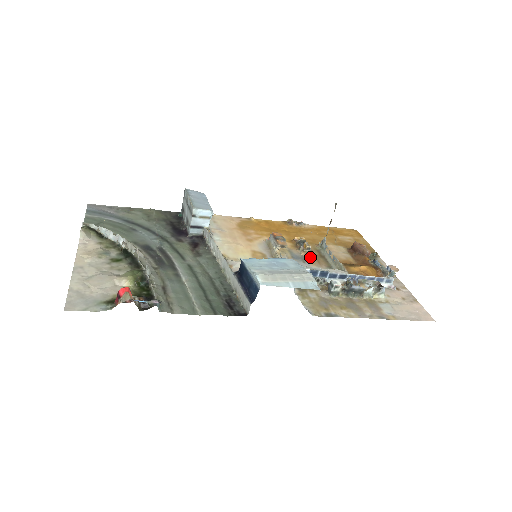
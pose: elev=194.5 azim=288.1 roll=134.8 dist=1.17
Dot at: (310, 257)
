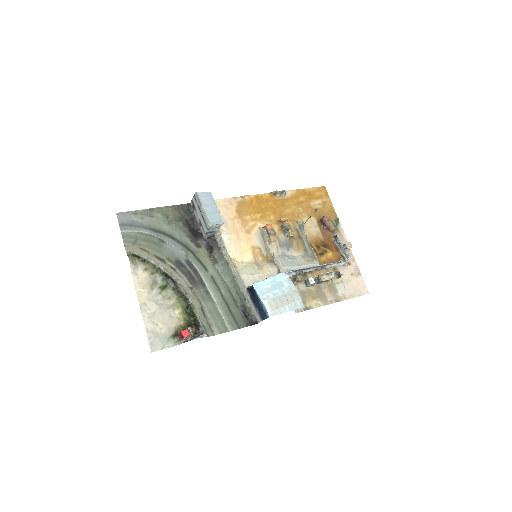
Dot at: (292, 241)
